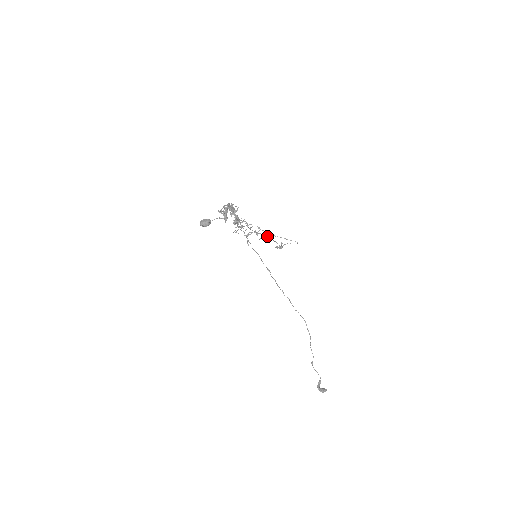
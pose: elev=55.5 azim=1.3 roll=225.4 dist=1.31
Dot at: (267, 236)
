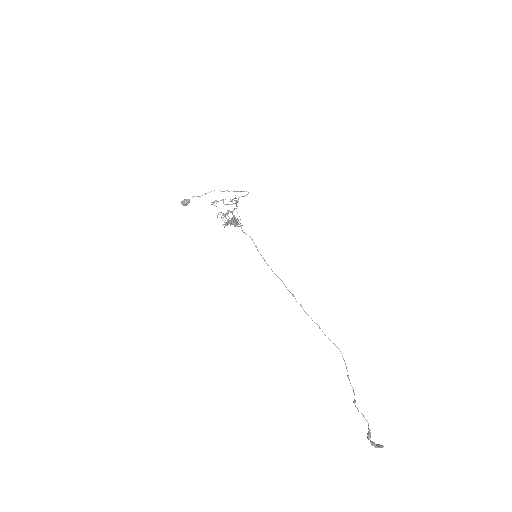
Dot at: (236, 206)
